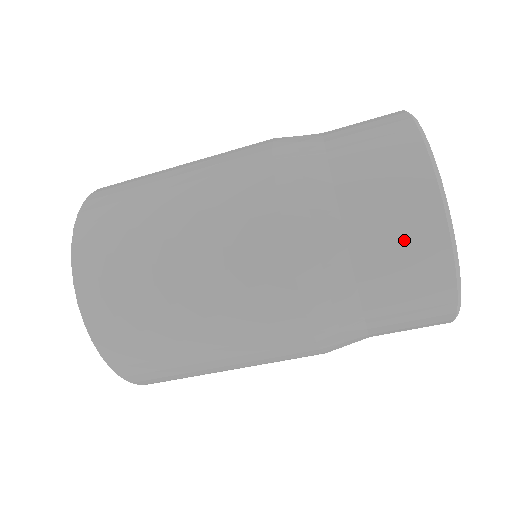
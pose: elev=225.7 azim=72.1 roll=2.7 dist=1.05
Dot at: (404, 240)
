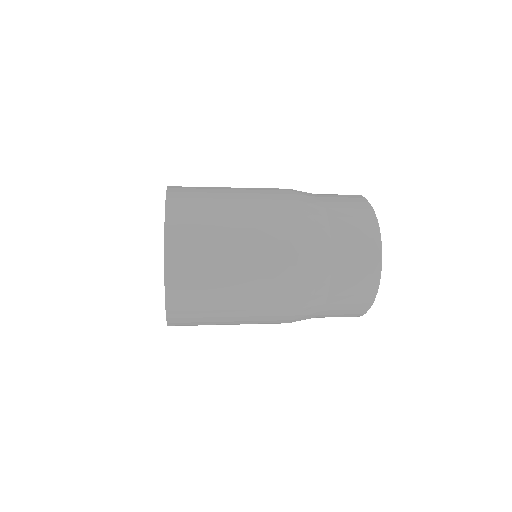
Dot at: occluded
